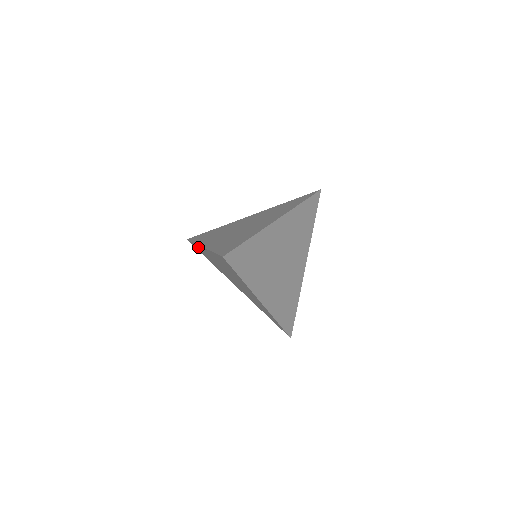
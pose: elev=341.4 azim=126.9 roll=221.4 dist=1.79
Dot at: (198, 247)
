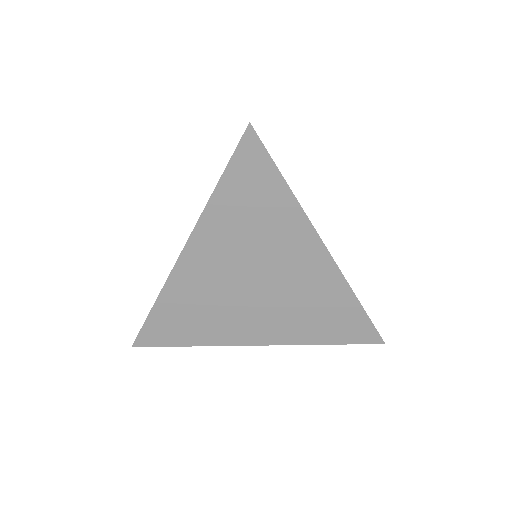
Dot at: occluded
